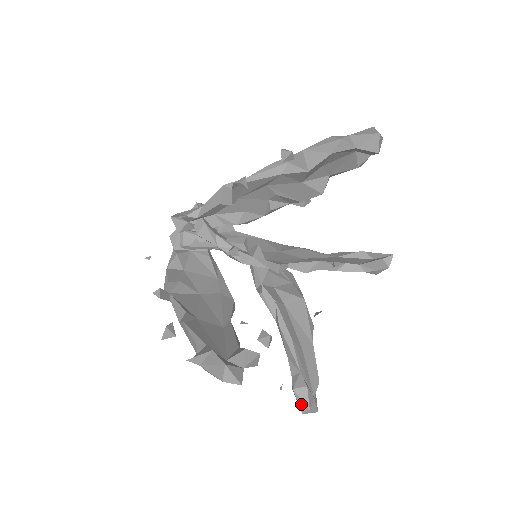
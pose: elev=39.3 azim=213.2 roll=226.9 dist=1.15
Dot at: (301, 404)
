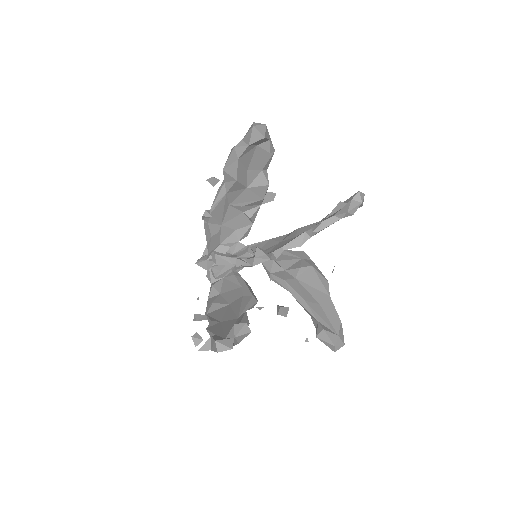
Dot at: (328, 345)
